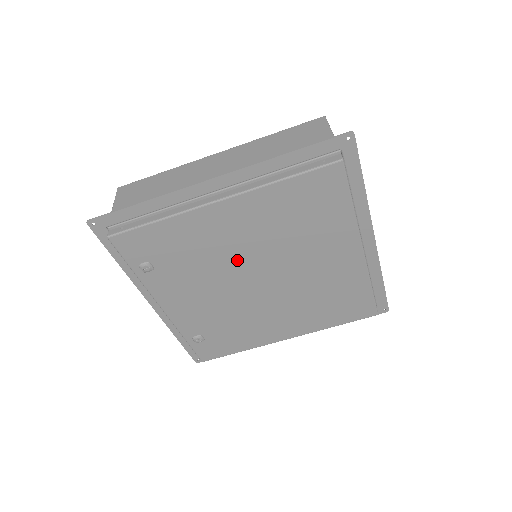
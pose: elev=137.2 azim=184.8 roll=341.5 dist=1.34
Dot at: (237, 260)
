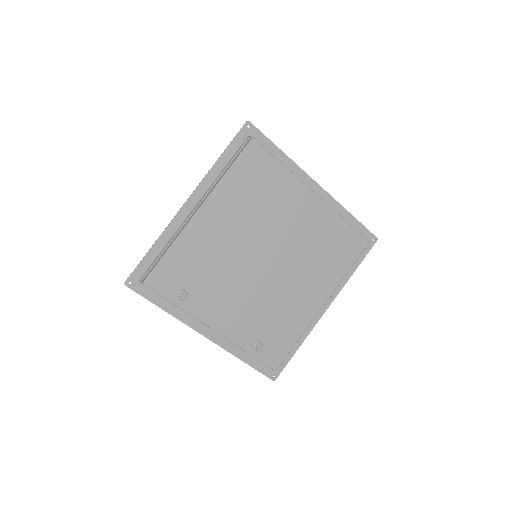
Dot at: (239, 252)
